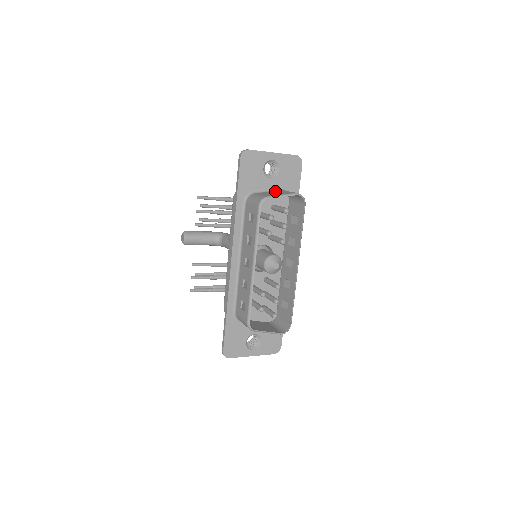
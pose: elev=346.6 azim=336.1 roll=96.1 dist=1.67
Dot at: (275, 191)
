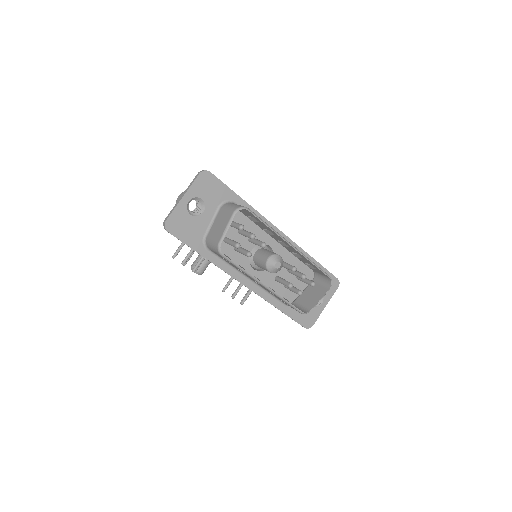
Dot at: (217, 217)
